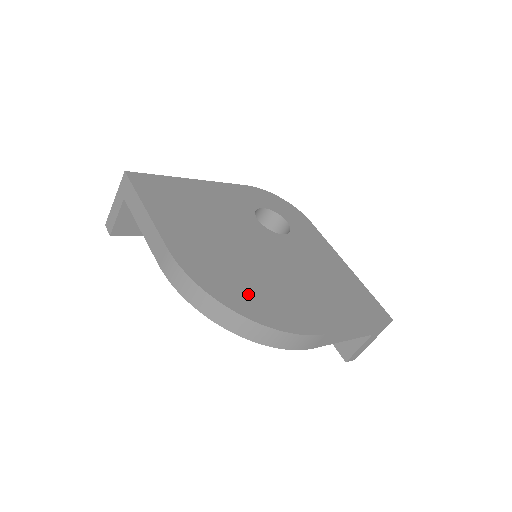
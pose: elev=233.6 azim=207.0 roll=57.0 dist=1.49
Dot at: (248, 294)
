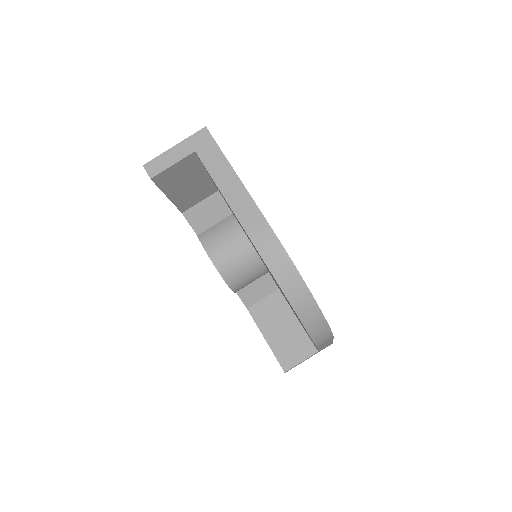
Dot at: occluded
